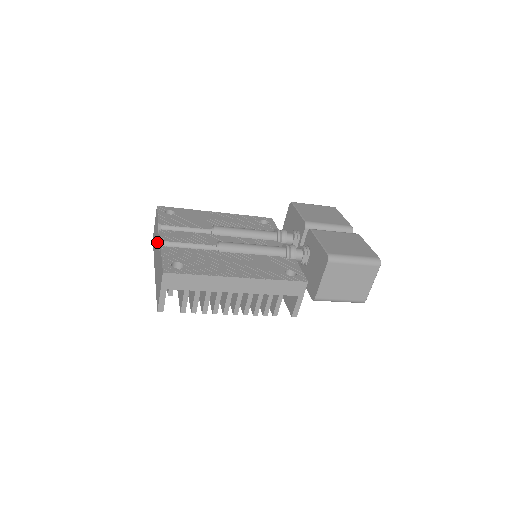
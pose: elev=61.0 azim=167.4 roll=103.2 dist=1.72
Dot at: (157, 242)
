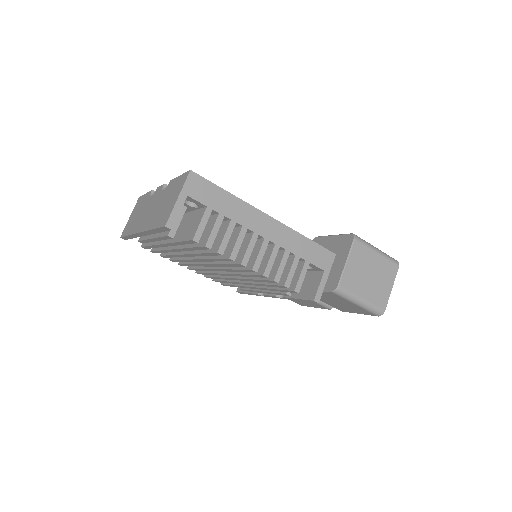
Dot at: (150, 202)
